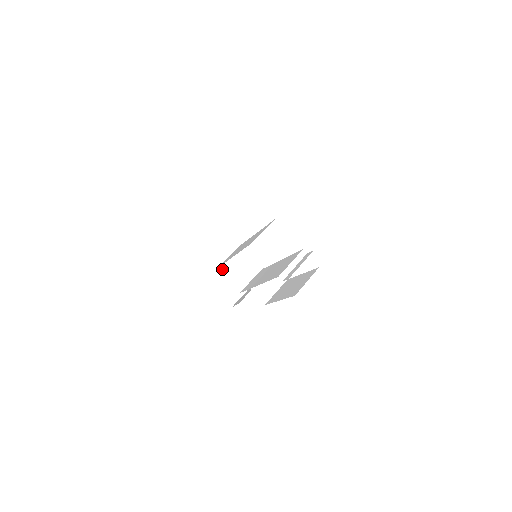
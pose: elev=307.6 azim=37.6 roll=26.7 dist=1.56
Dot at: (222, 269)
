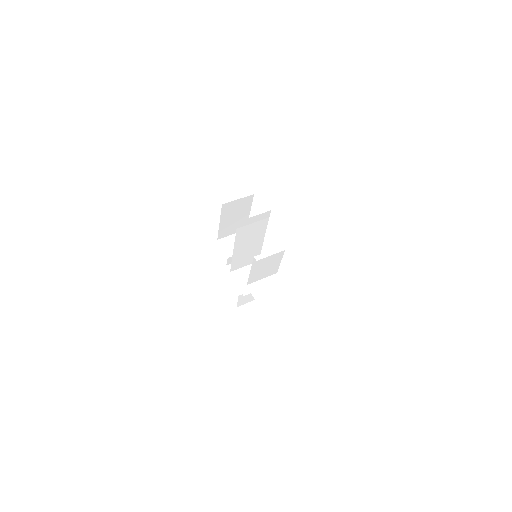
Dot at: (235, 274)
